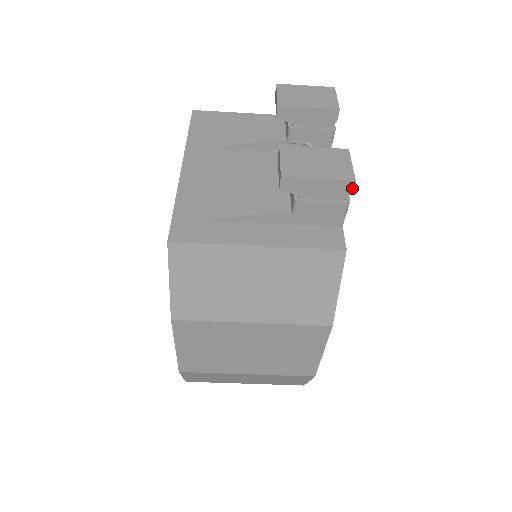
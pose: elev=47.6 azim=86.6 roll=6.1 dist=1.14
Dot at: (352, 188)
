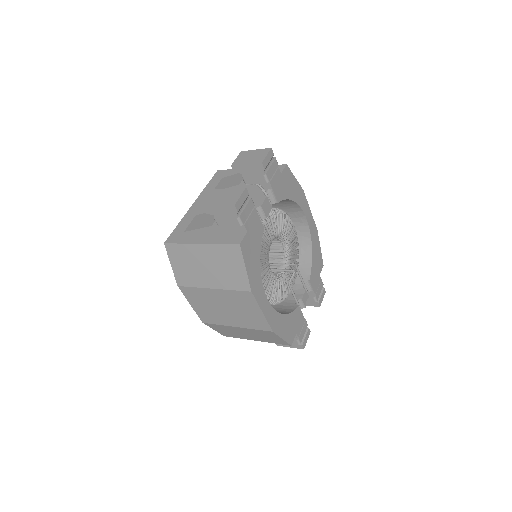
Dot at: (236, 209)
